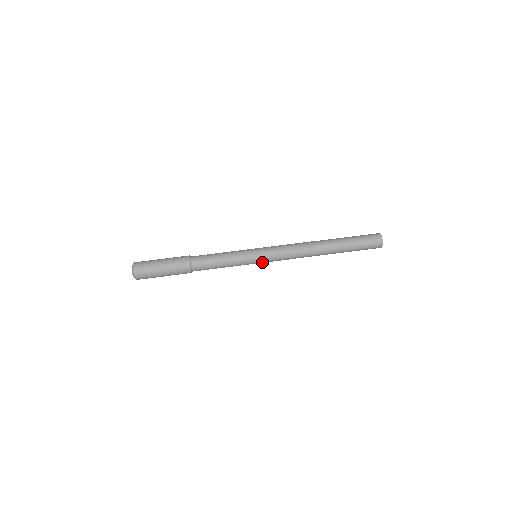
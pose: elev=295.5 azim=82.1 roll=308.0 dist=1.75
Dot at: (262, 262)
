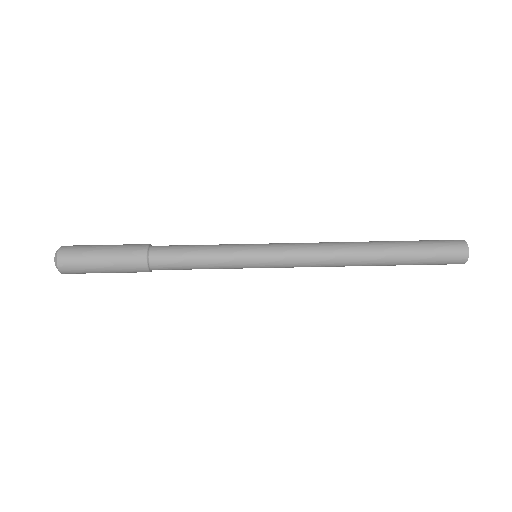
Dot at: occluded
